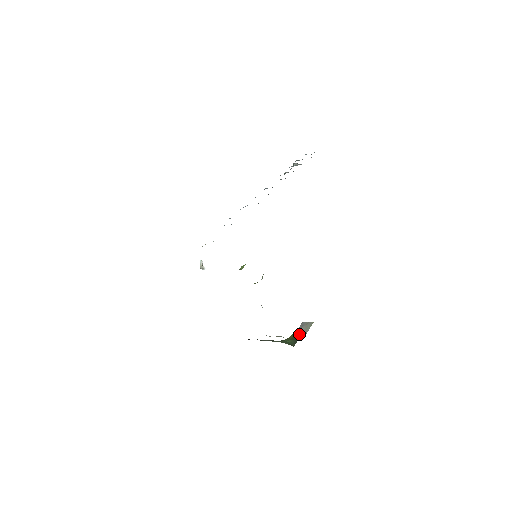
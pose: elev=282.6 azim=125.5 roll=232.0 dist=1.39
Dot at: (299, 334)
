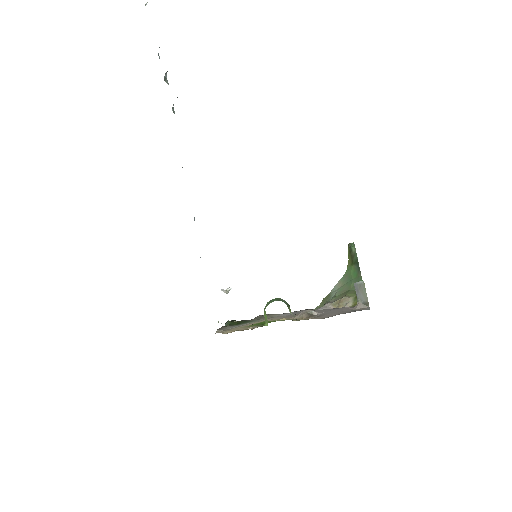
Dot at: (354, 253)
